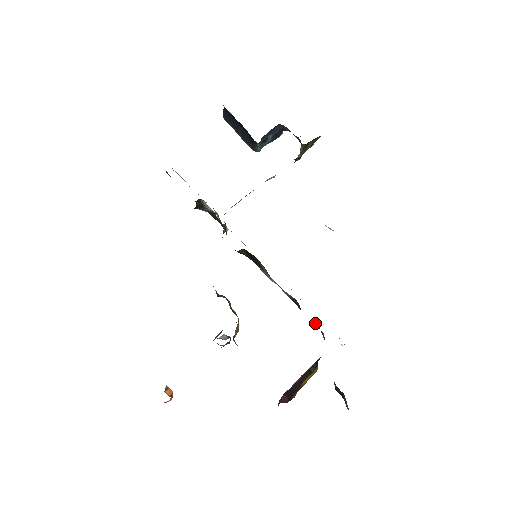
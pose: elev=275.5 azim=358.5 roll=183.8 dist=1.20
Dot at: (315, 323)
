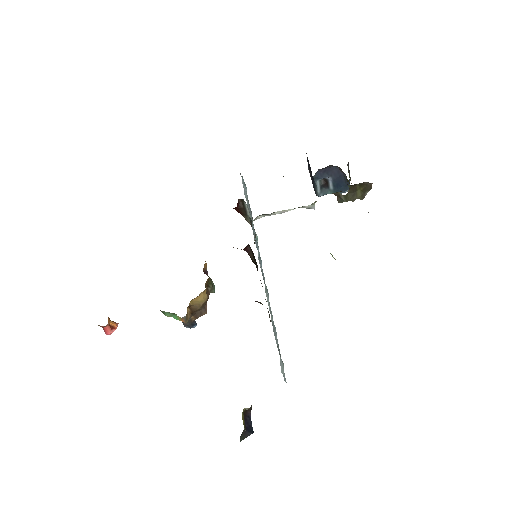
Dot at: occluded
